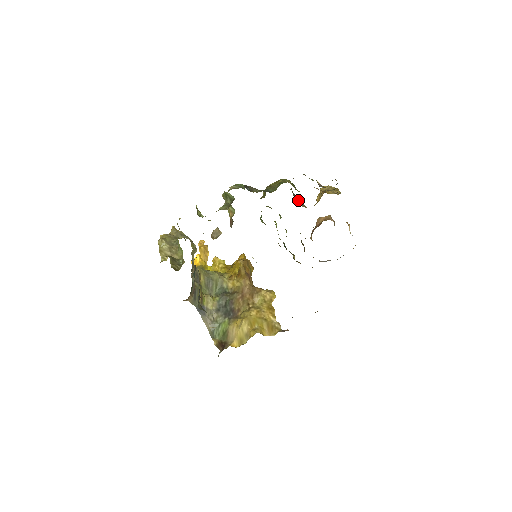
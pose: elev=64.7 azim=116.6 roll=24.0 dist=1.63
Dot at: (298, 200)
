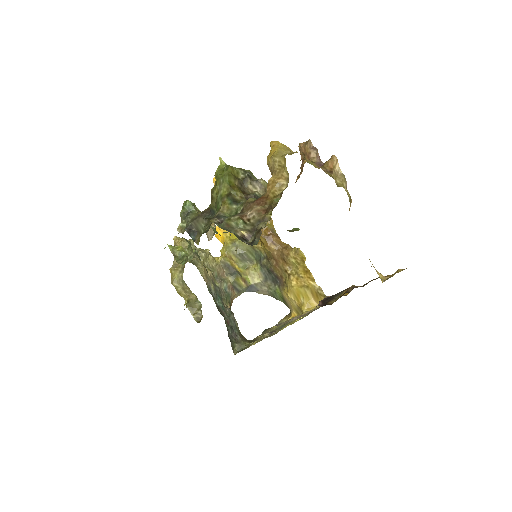
Dot at: (253, 184)
